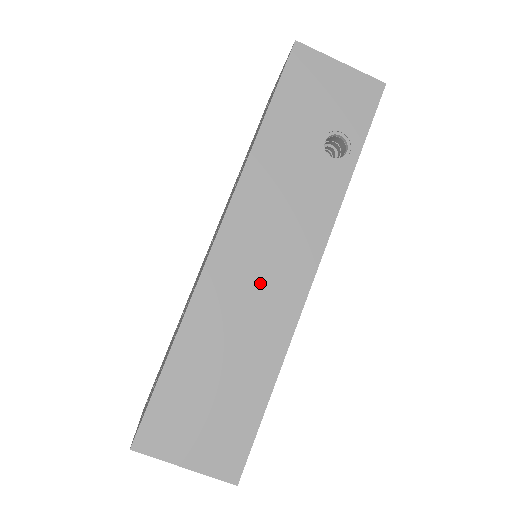
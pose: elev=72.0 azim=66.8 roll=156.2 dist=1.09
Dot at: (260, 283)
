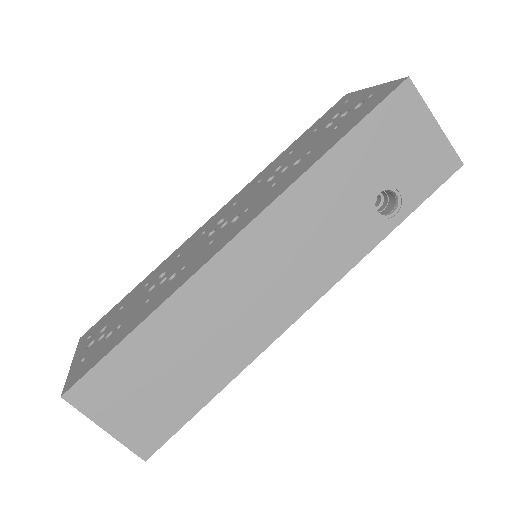
Dot at: (252, 299)
